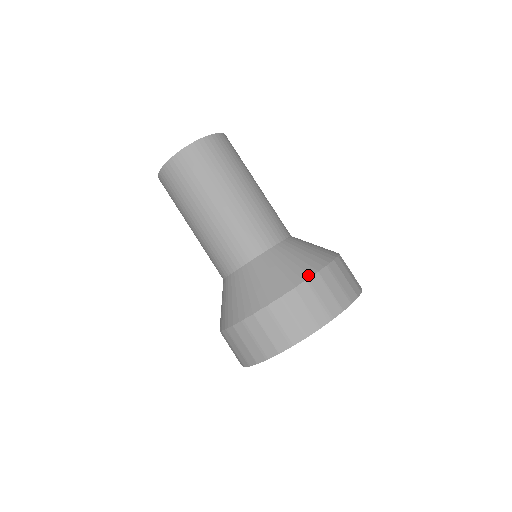
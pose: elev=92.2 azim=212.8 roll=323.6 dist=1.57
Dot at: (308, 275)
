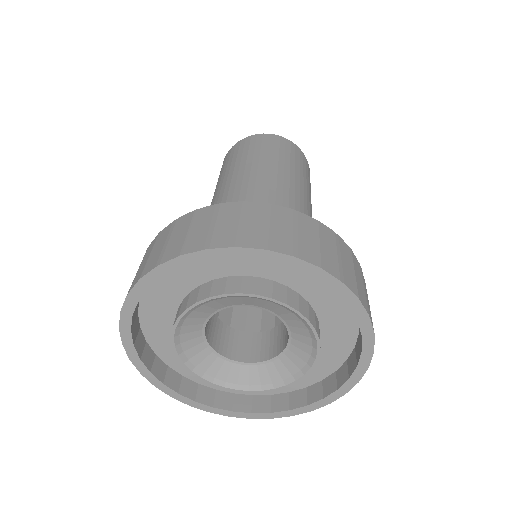
Dot at: occluded
